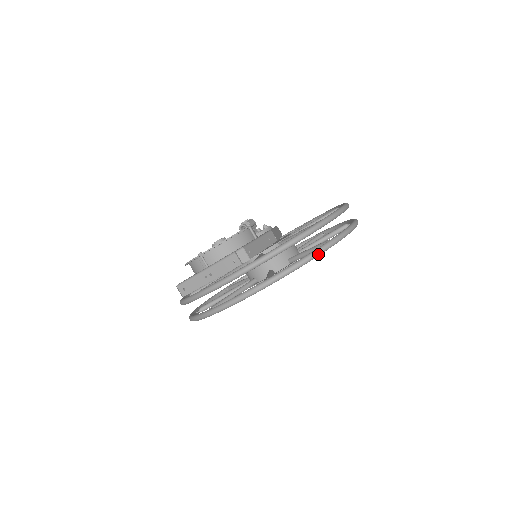
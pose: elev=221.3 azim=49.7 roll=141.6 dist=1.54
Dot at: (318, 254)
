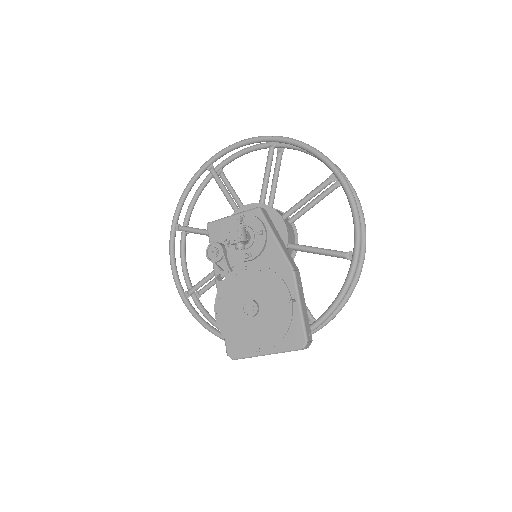
Dot at: occluded
